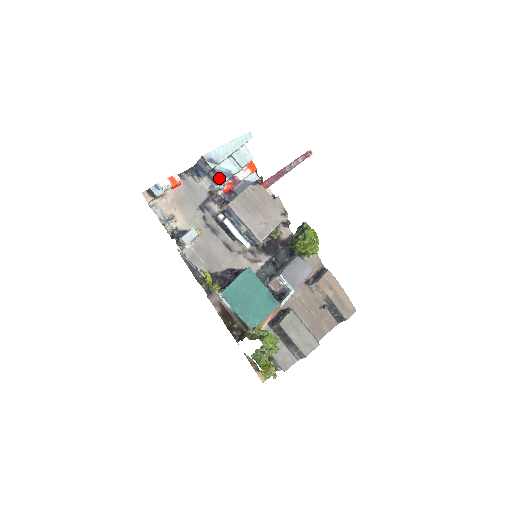
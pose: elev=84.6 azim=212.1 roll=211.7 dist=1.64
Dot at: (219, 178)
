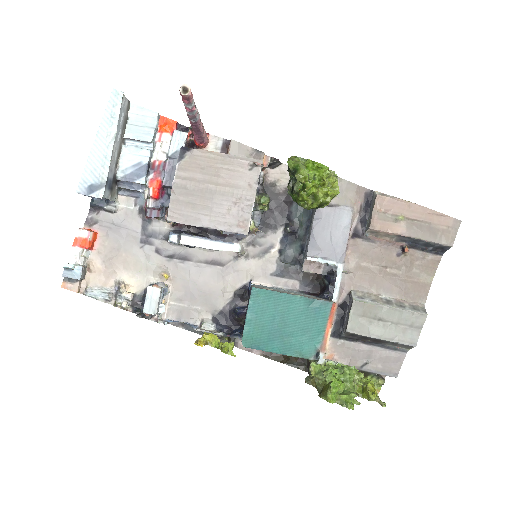
Dot at: (135, 184)
